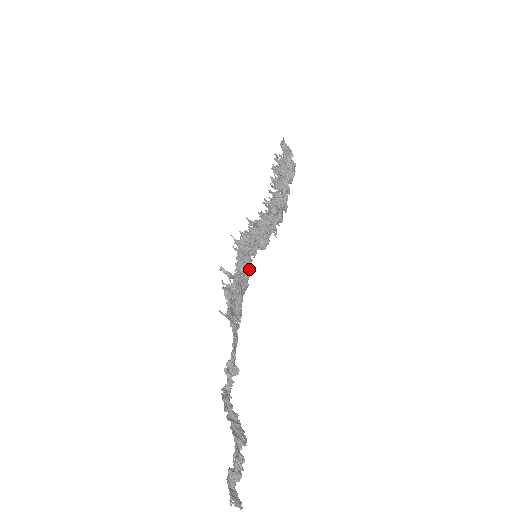
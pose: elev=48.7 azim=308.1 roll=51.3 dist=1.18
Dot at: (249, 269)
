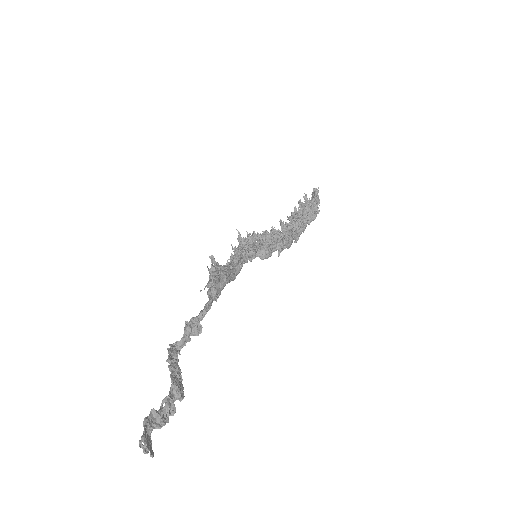
Dot at: occluded
